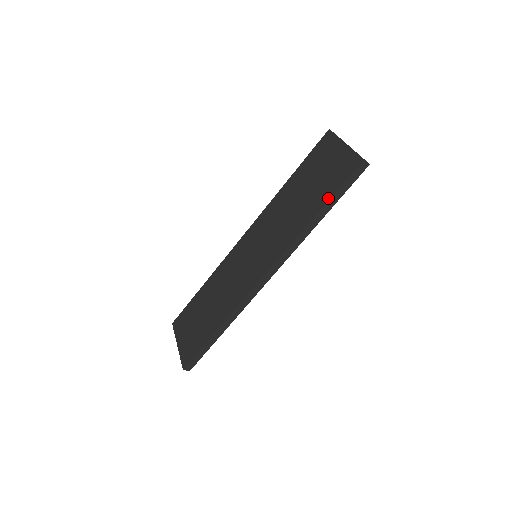
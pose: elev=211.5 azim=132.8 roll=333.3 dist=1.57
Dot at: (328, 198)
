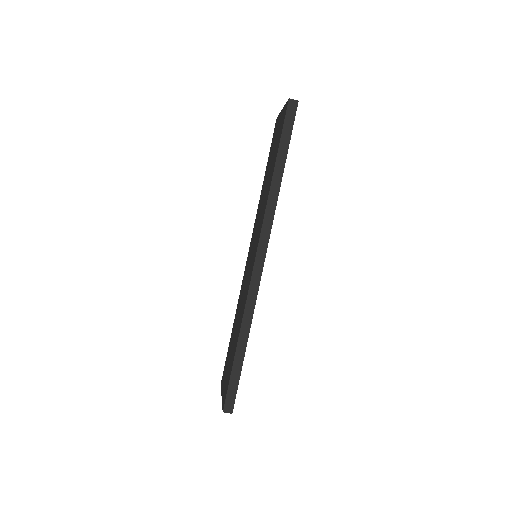
Dot at: (277, 150)
